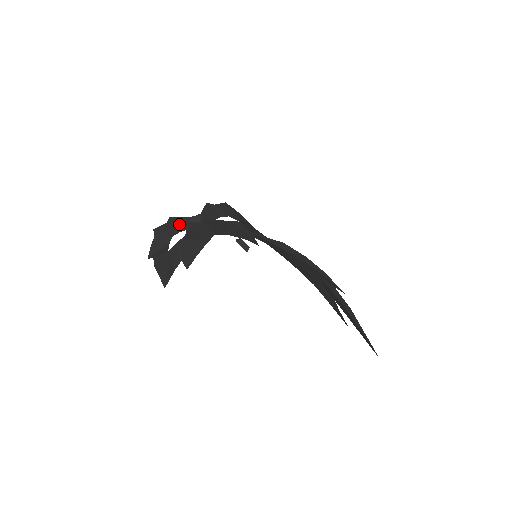
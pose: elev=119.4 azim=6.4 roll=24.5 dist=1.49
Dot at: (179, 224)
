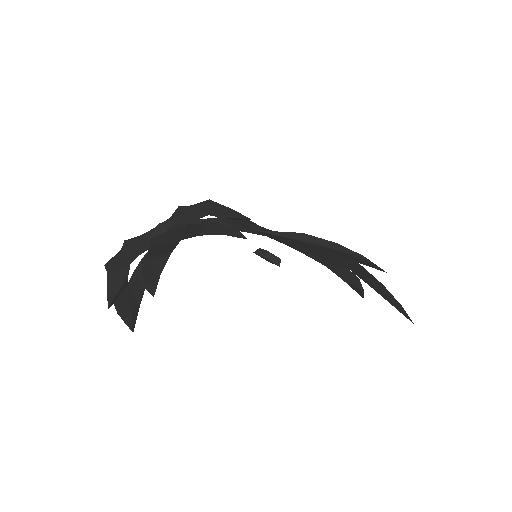
Dot at: (138, 245)
